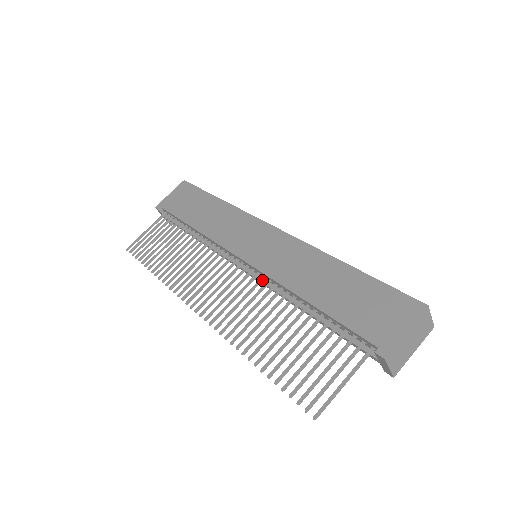
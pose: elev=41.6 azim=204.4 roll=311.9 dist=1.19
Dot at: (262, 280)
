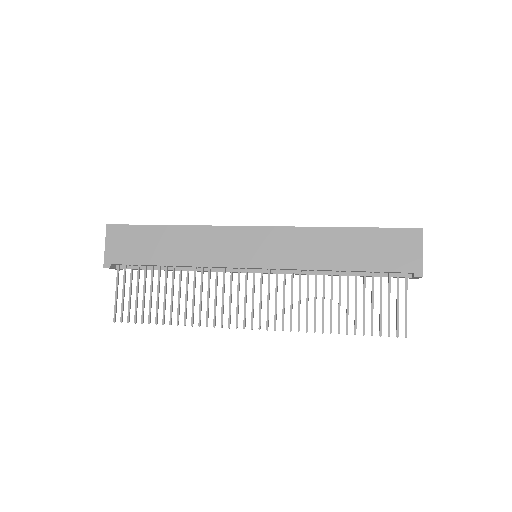
Dot at: (285, 273)
